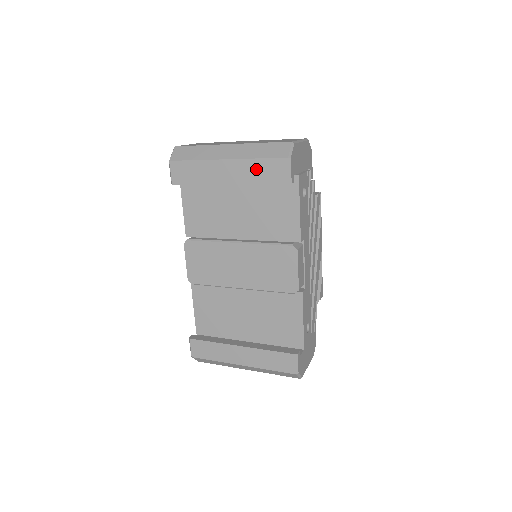
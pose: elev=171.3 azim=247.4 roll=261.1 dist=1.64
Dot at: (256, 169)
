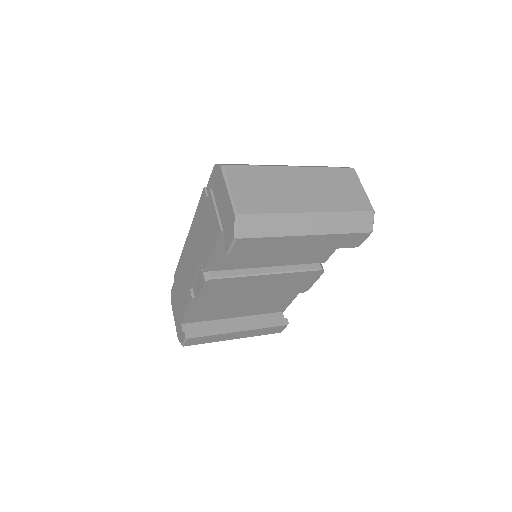
Dot at: (336, 240)
